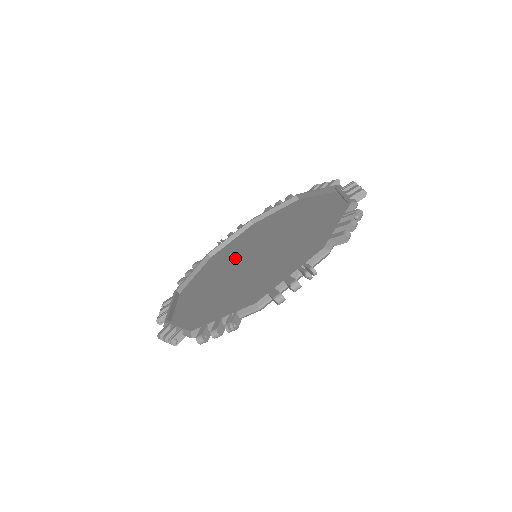
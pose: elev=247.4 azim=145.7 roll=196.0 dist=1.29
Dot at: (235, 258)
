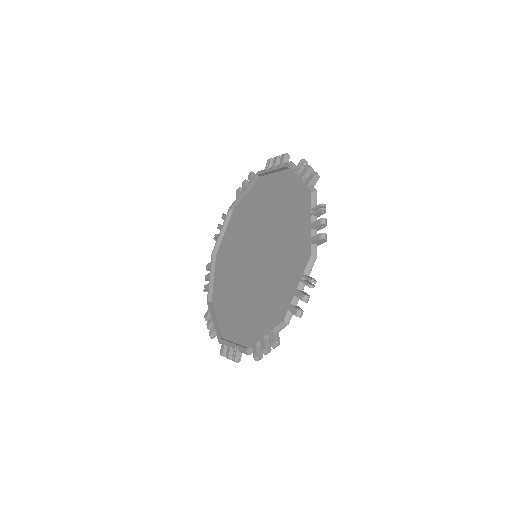
Dot at: (245, 239)
